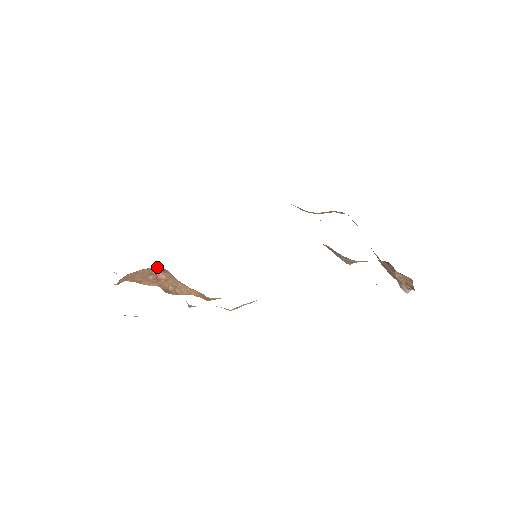
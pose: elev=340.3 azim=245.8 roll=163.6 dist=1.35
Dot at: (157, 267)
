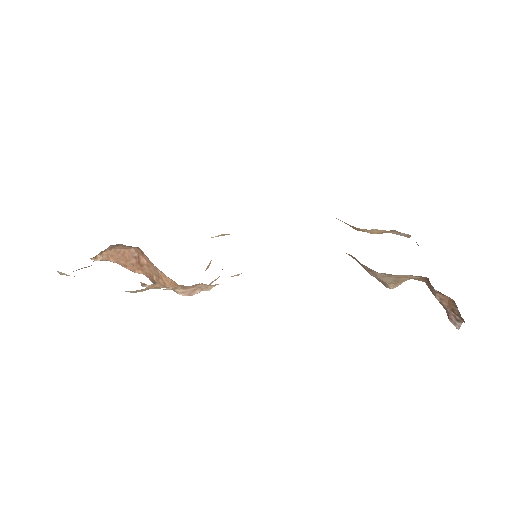
Dot at: (136, 247)
